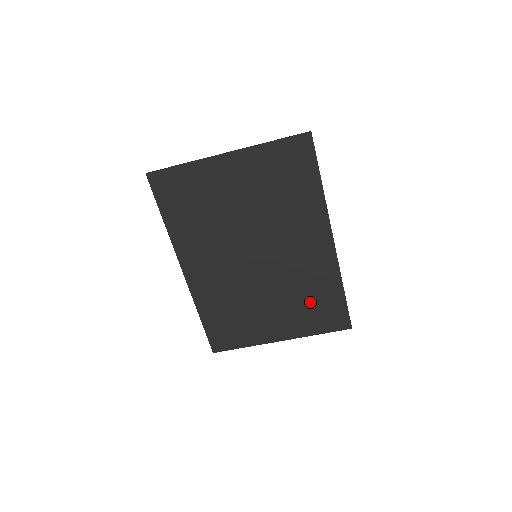
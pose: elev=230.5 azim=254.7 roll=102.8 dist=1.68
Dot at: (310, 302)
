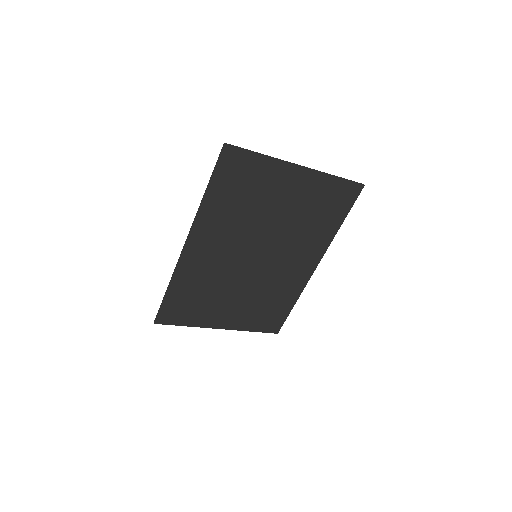
Dot at: (266, 306)
